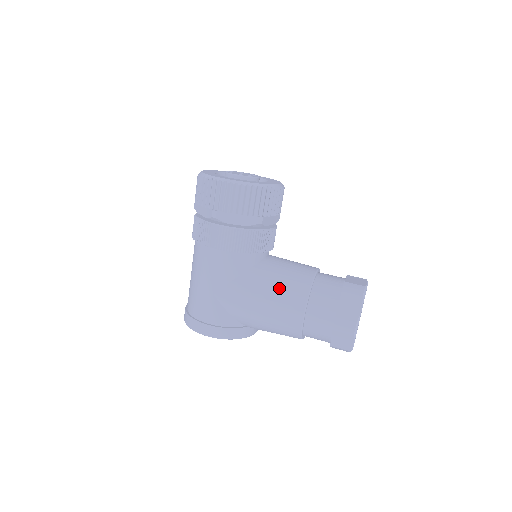
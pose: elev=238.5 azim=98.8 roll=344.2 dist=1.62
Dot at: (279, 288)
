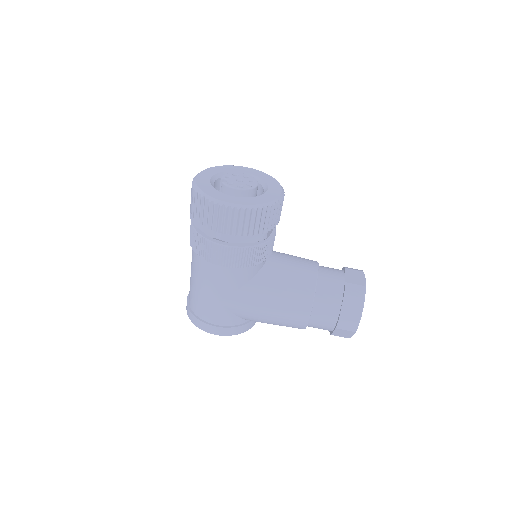
Dot at: (285, 295)
